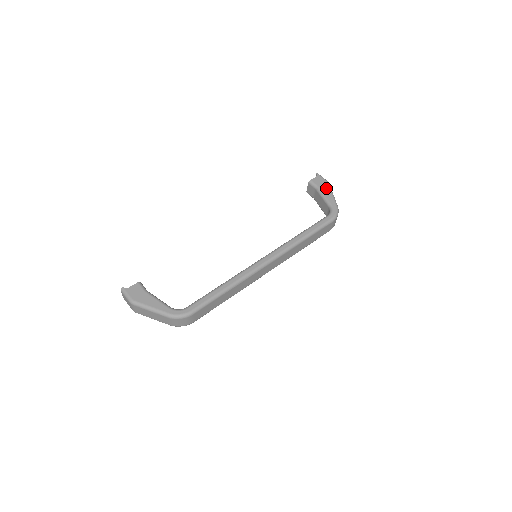
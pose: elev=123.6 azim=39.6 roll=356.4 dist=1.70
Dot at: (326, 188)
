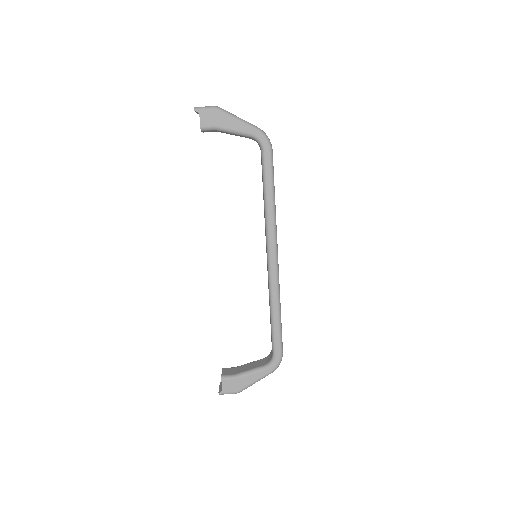
Dot at: (224, 119)
